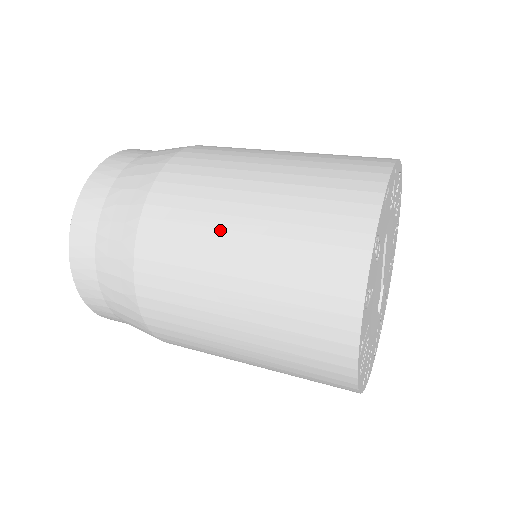
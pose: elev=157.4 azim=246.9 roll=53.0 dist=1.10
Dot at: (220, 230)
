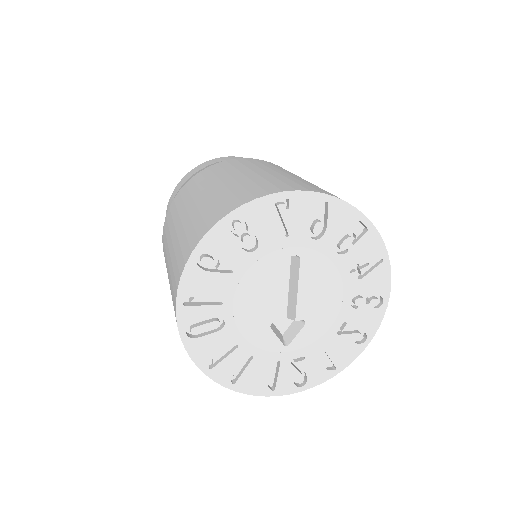
Dot at: (199, 191)
